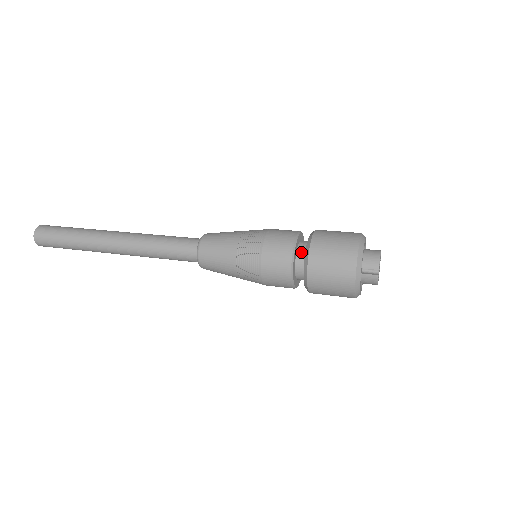
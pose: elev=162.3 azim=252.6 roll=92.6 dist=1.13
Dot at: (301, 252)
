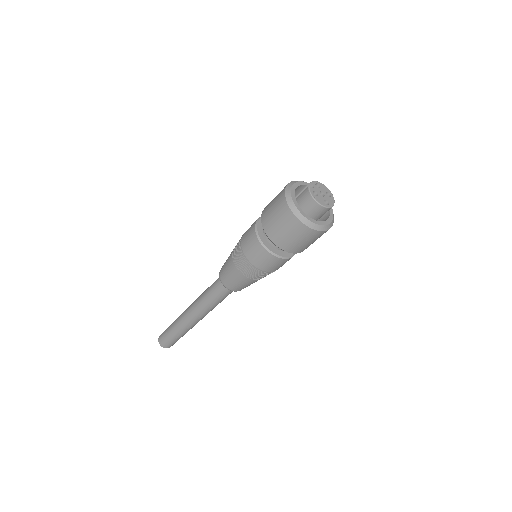
Dot at: occluded
